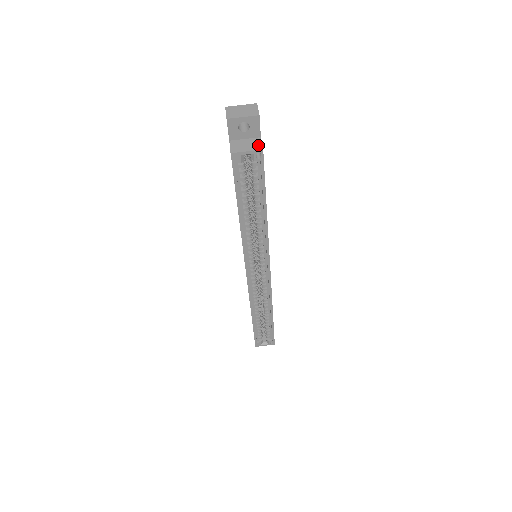
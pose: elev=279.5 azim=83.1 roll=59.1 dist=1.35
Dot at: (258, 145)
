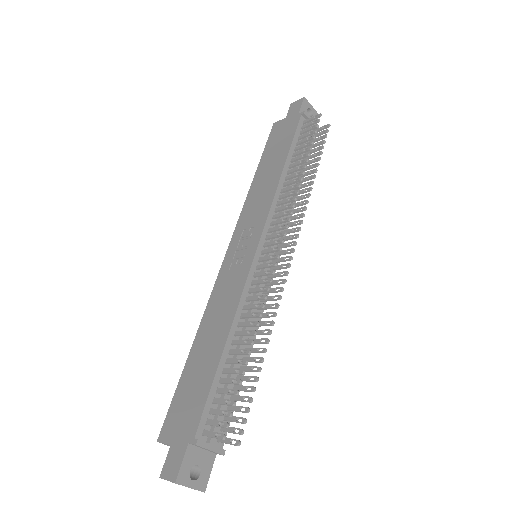
Dot at: occluded
